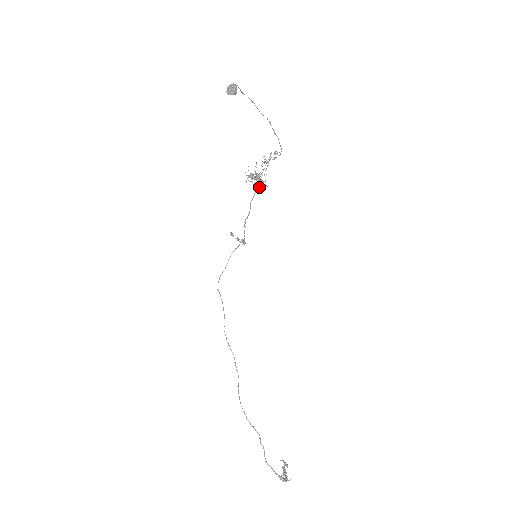
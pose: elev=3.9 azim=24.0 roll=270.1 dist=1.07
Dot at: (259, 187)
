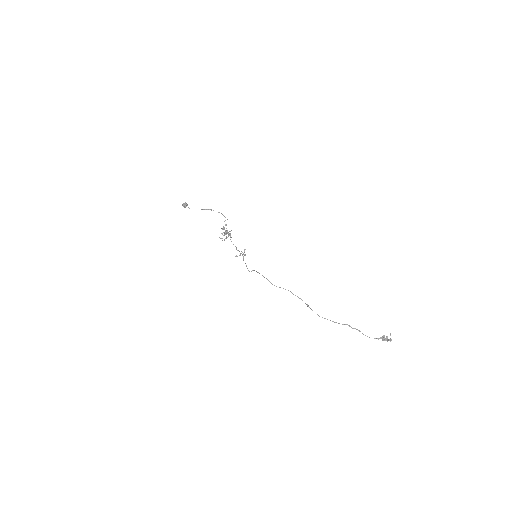
Dot at: (230, 237)
